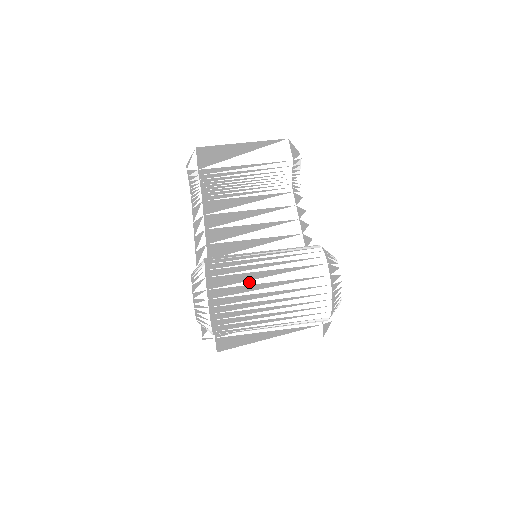
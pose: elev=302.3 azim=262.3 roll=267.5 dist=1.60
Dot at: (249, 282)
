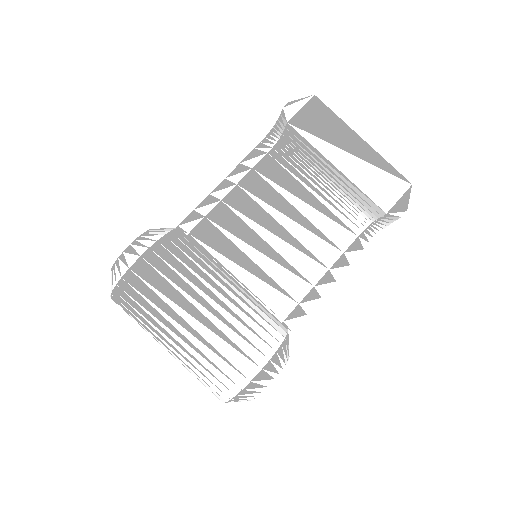
Dot at: (173, 304)
